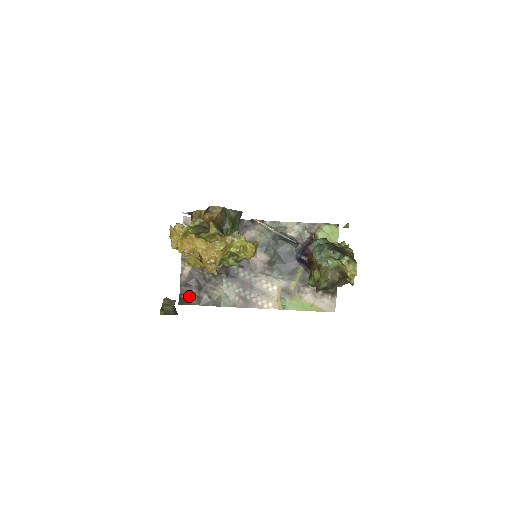
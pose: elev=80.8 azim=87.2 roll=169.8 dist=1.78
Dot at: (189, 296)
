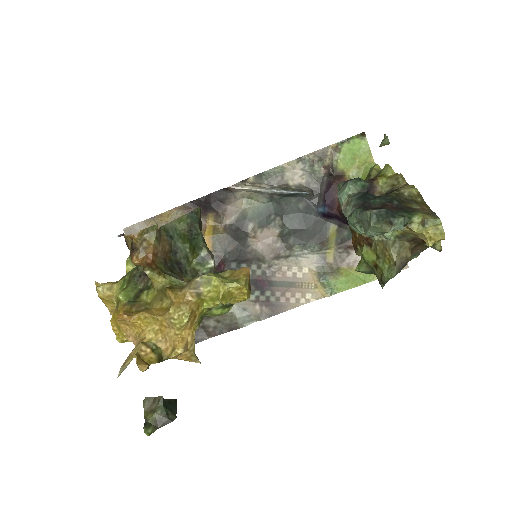
Dot at: occluded
